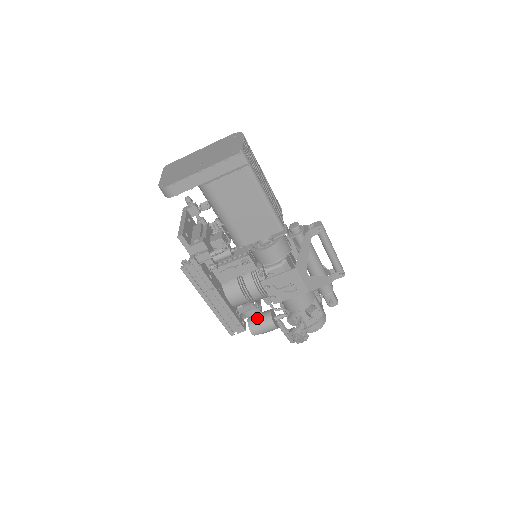
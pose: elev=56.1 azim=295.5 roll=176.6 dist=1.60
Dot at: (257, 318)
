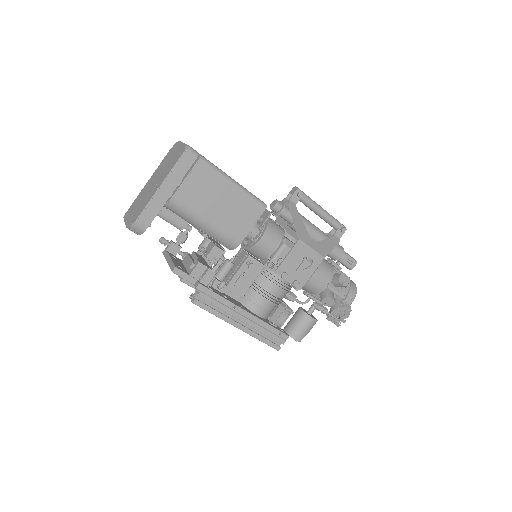
Dot at: (292, 322)
